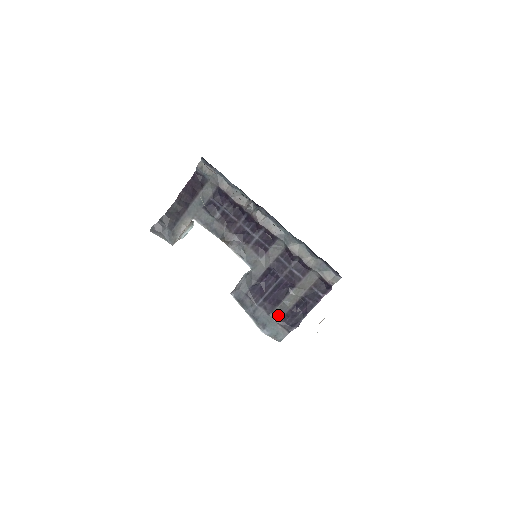
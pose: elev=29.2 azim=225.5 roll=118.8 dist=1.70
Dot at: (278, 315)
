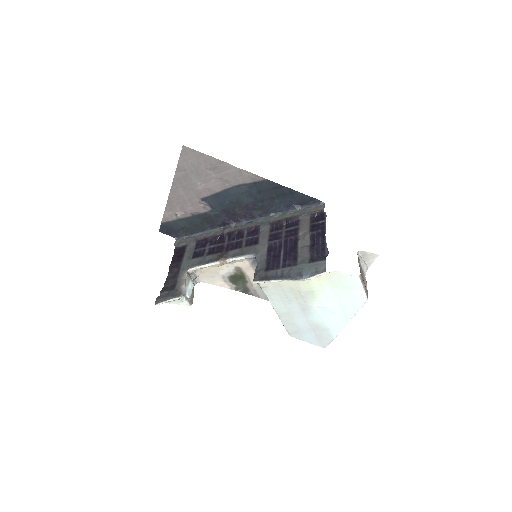
Dot at: (304, 260)
